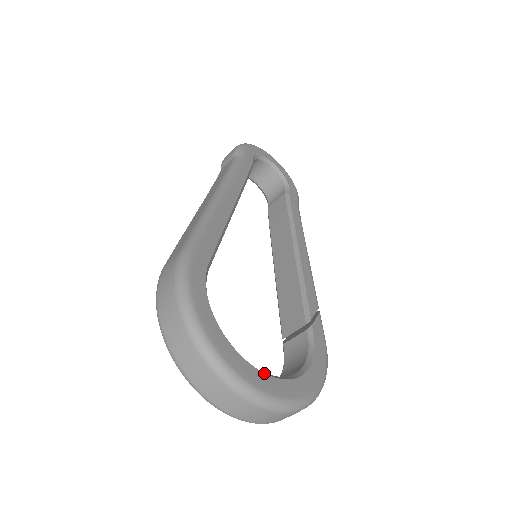
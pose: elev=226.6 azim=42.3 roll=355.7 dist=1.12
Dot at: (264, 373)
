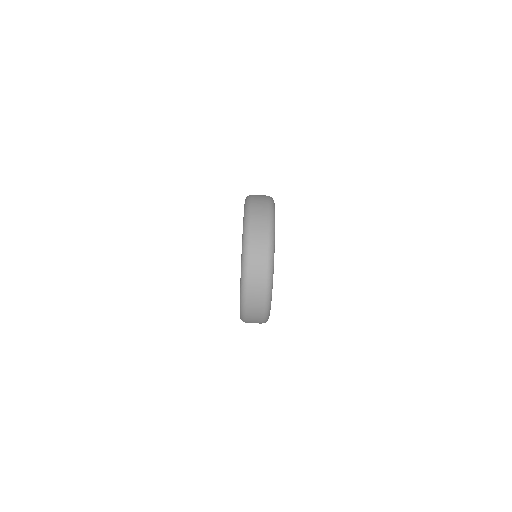
Dot at: occluded
